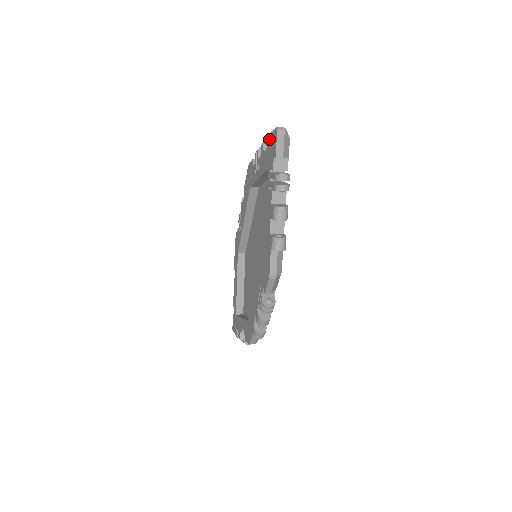
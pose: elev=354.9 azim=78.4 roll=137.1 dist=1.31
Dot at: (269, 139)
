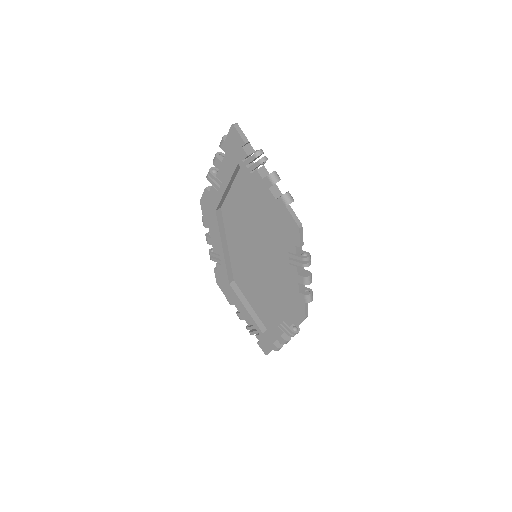
Dot at: (225, 144)
